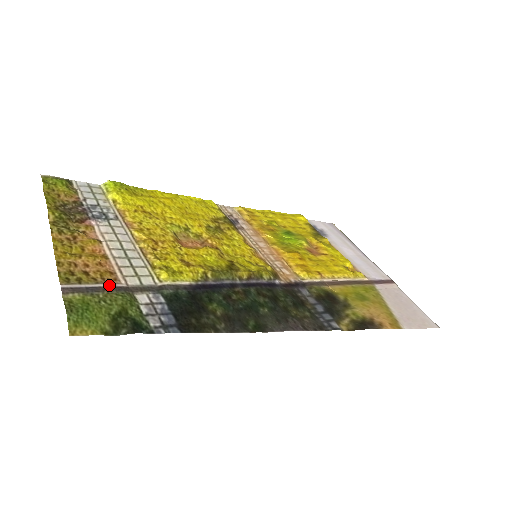
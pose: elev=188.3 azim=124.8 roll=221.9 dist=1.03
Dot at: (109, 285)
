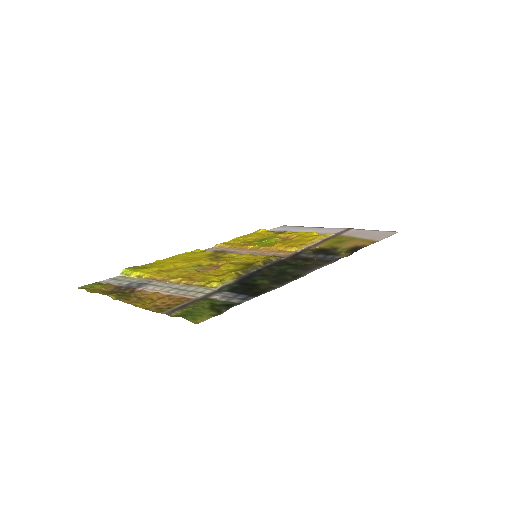
Dot at: (189, 301)
